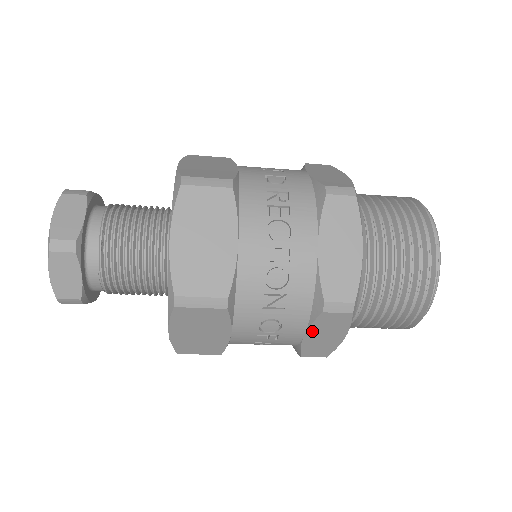
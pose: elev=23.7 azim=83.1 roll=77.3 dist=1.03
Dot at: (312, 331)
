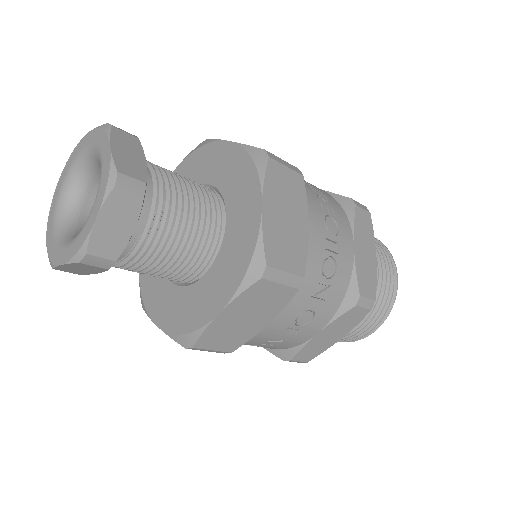
Dot at: (328, 328)
